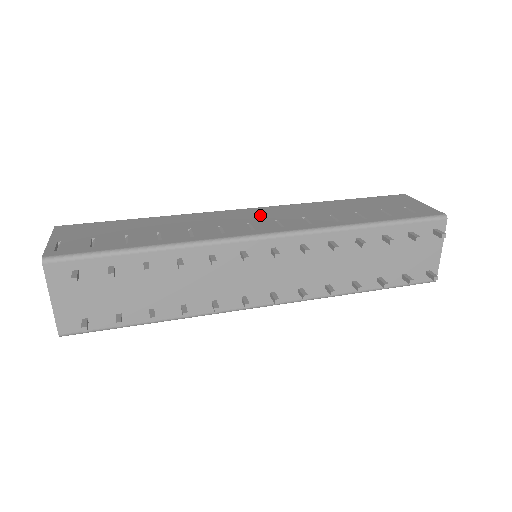
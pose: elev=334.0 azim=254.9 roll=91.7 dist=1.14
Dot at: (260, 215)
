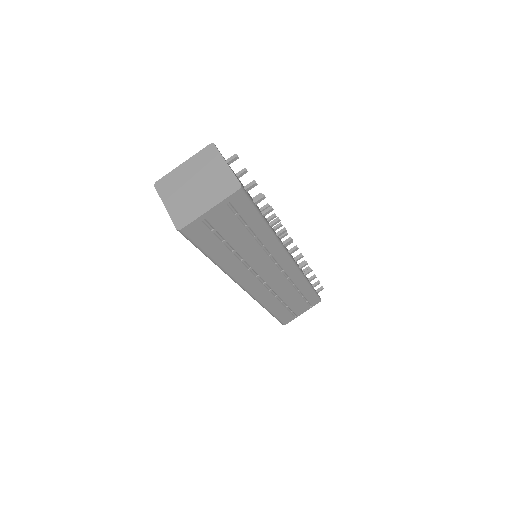
Dot at: occluded
